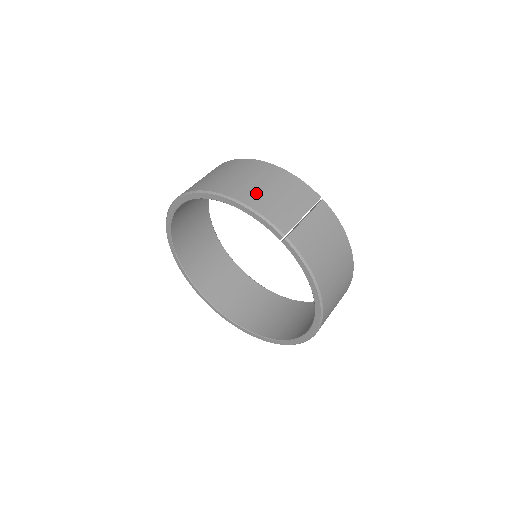
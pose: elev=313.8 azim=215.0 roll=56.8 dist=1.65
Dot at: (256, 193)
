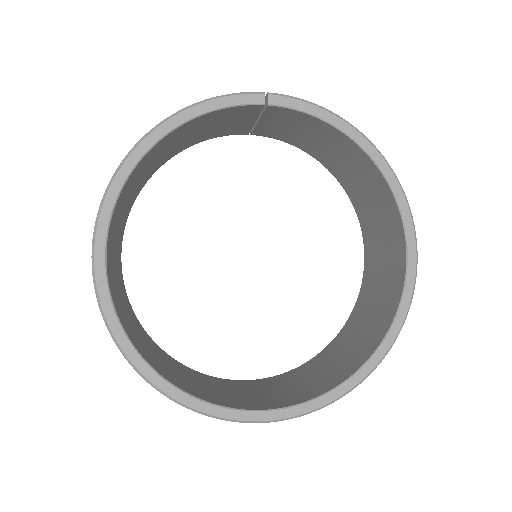
Dot at: occluded
